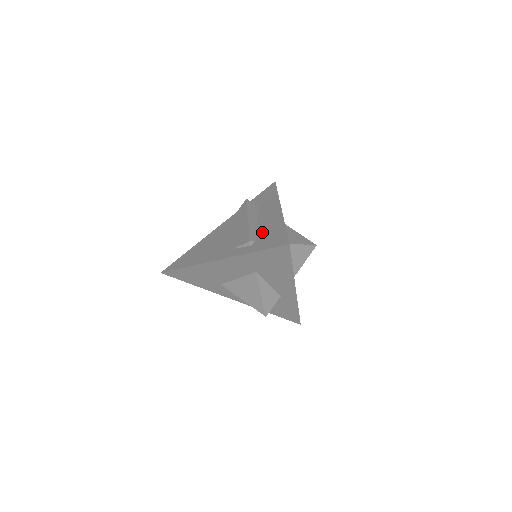
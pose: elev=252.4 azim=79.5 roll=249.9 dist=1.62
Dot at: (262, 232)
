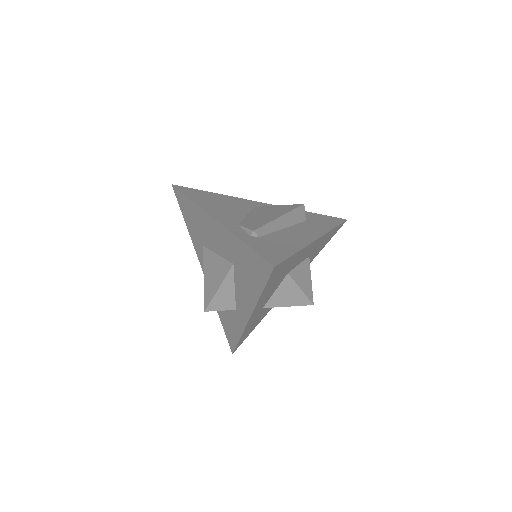
Dot at: (275, 237)
